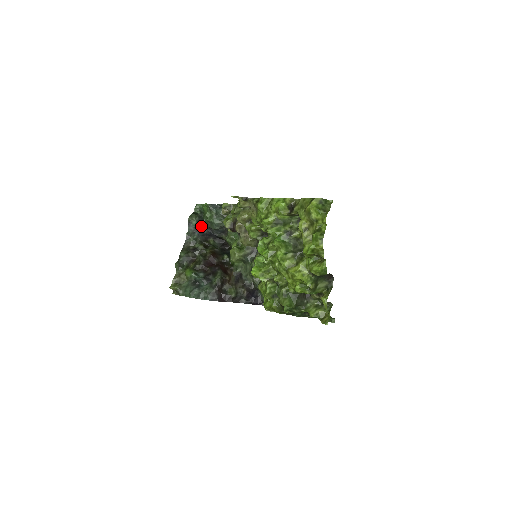
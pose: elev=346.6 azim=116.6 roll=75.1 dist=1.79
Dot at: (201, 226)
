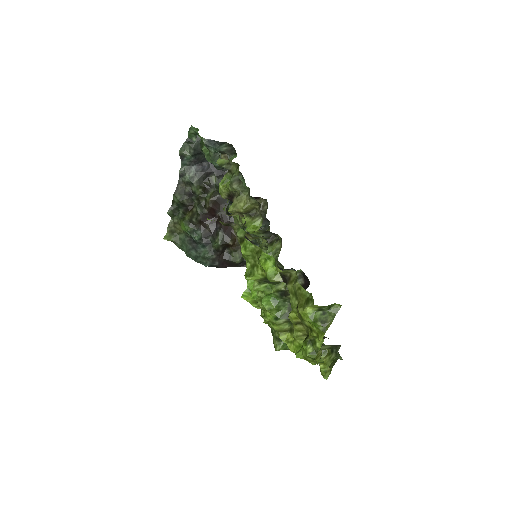
Dot at: (199, 158)
